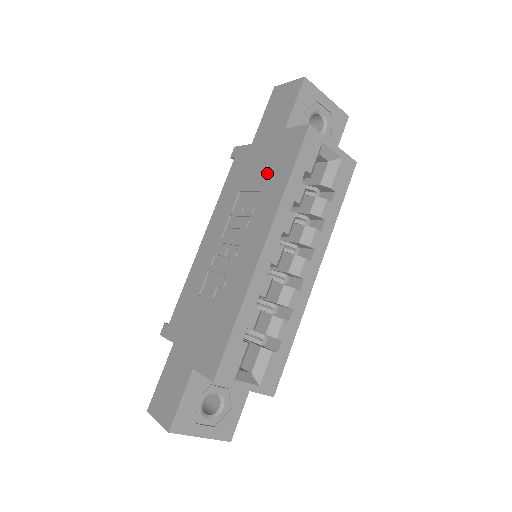
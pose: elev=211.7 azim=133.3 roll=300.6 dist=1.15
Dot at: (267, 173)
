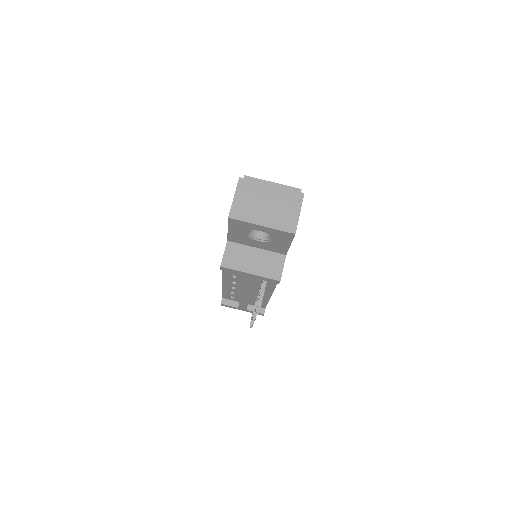
Dot at: occluded
